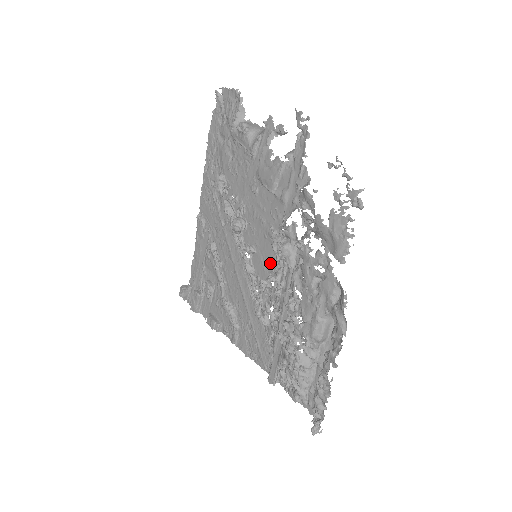
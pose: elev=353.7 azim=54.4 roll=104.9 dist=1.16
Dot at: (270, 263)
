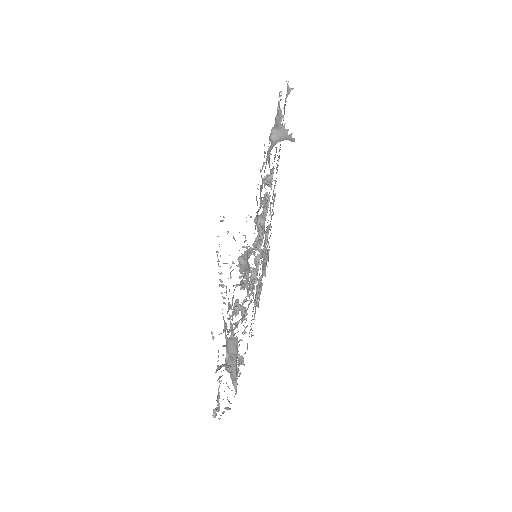
Dot at: occluded
